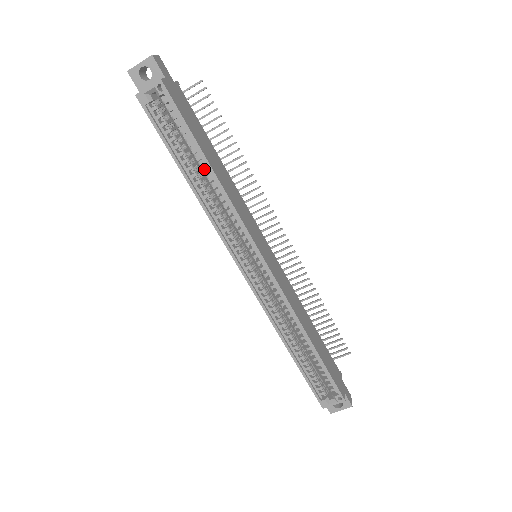
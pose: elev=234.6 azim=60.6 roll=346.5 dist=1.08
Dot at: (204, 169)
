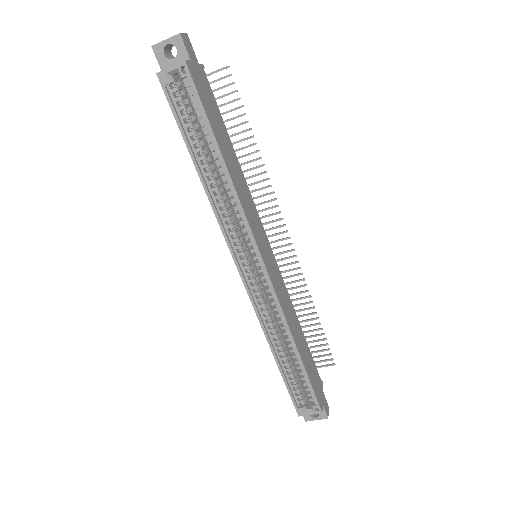
Dot at: (216, 161)
